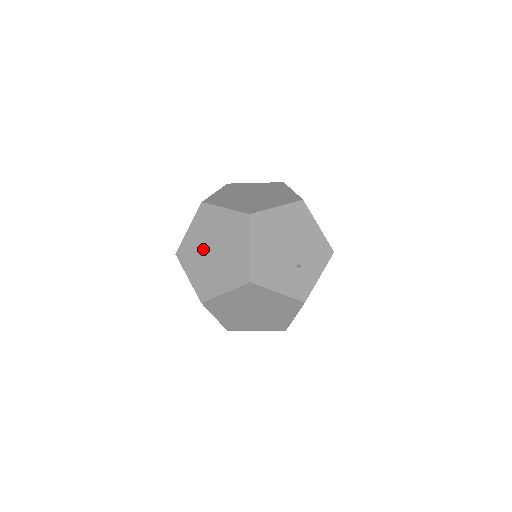
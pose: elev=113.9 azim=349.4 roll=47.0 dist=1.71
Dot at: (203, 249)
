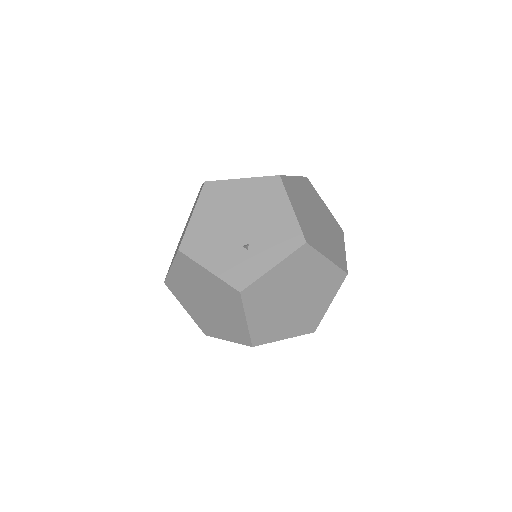
Dot at: (184, 229)
